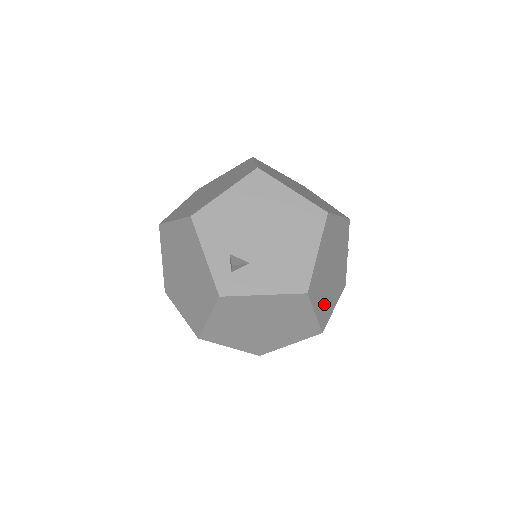
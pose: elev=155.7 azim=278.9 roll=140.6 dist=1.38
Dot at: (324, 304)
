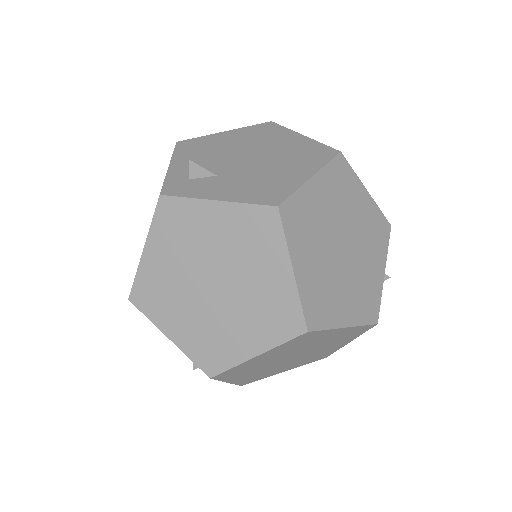
Dot at: (318, 283)
